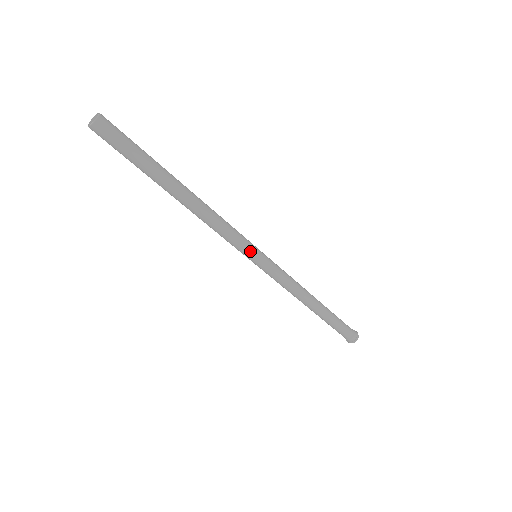
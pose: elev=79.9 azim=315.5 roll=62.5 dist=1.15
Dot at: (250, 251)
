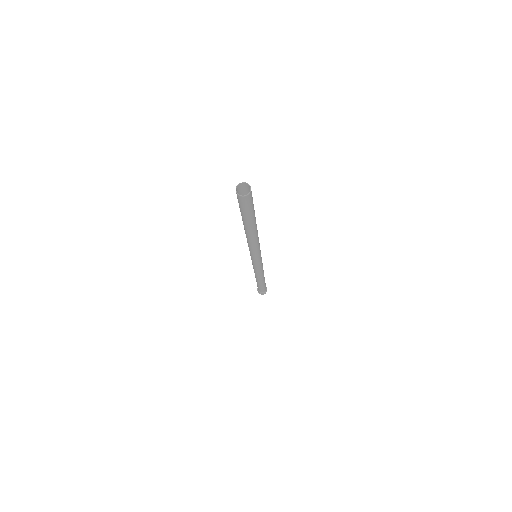
Dot at: (256, 258)
